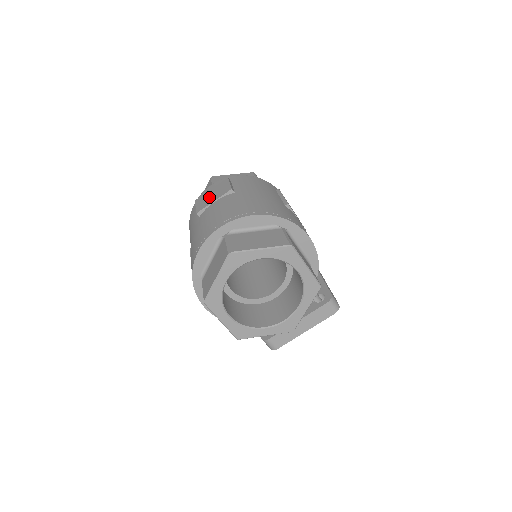
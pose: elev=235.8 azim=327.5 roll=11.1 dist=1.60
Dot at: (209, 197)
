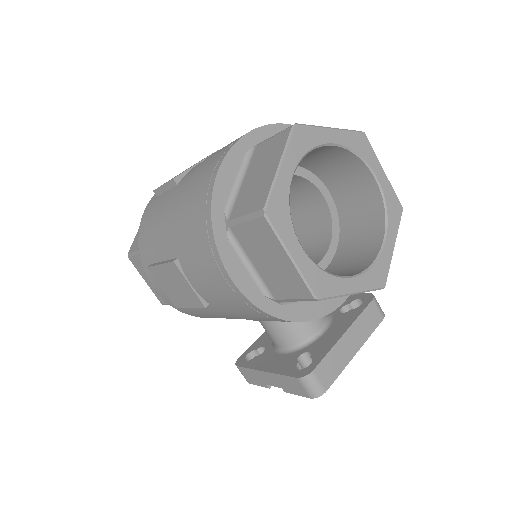
Dot at: occluded
